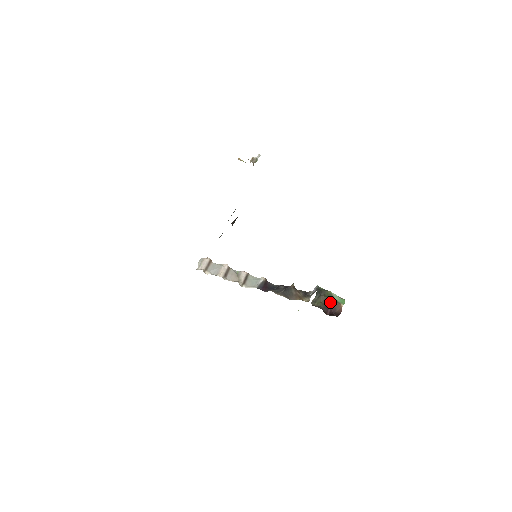
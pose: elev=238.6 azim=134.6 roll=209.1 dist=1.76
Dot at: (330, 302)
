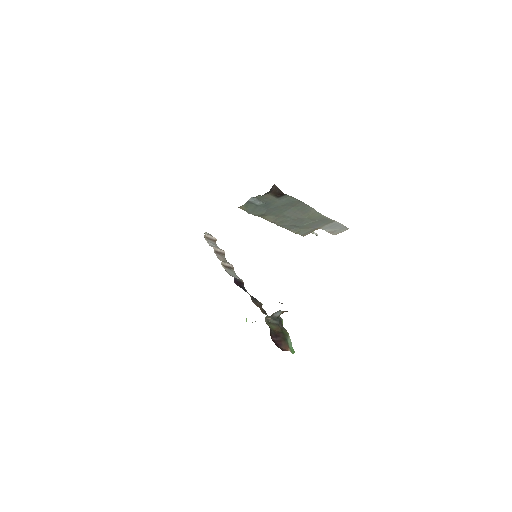
Dot at: (282, 337)
